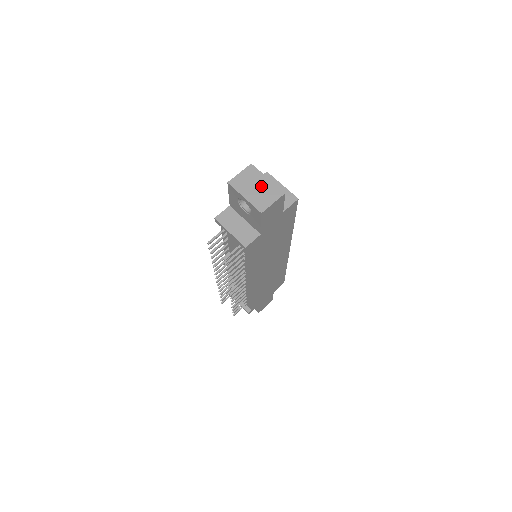
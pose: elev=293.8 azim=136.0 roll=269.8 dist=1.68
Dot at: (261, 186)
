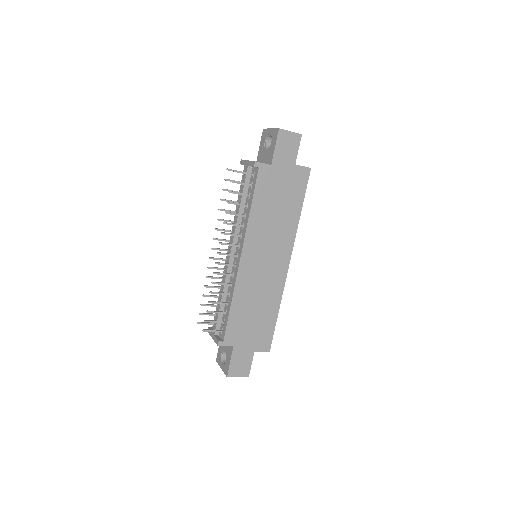
Dot at: occluded
